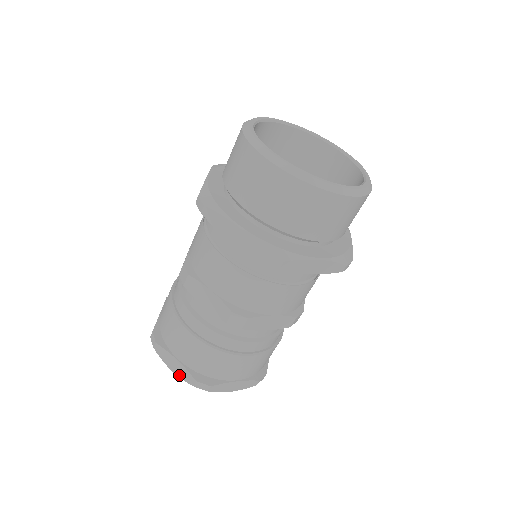
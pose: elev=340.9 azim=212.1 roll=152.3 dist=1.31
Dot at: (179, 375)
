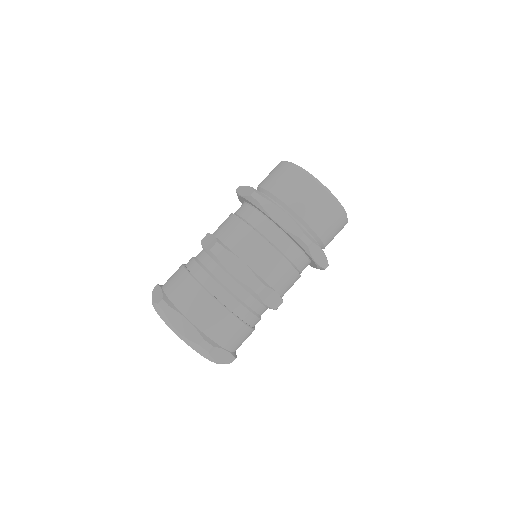
Dot at: (186, 335)
